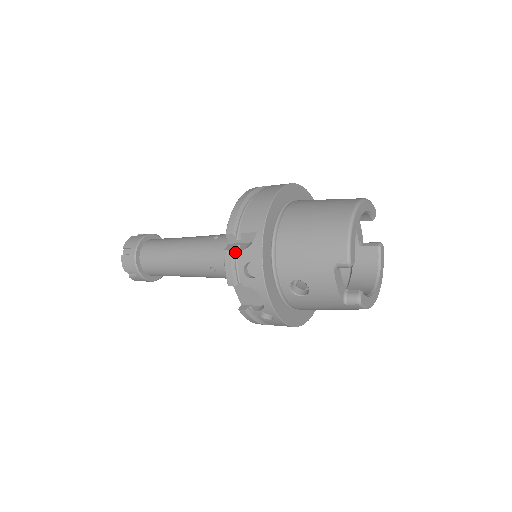
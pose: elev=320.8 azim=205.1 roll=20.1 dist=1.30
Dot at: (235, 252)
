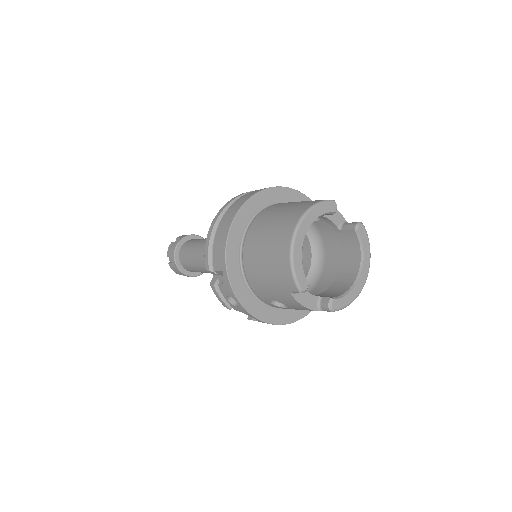
Dot at: occluded
